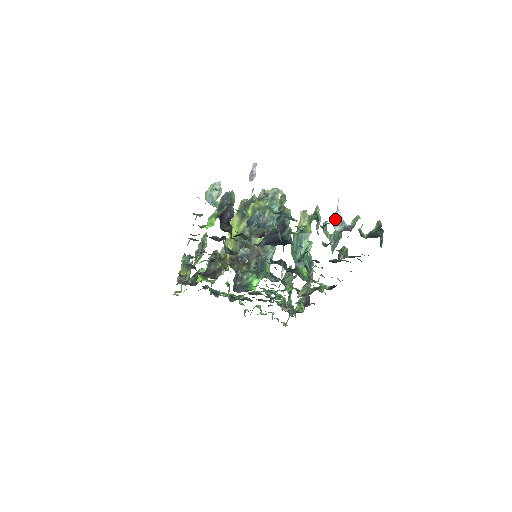
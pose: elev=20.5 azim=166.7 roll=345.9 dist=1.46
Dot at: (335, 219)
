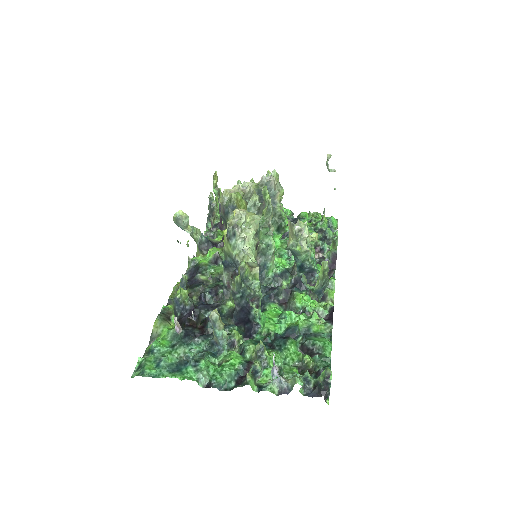
Dot at: (273, 375)
